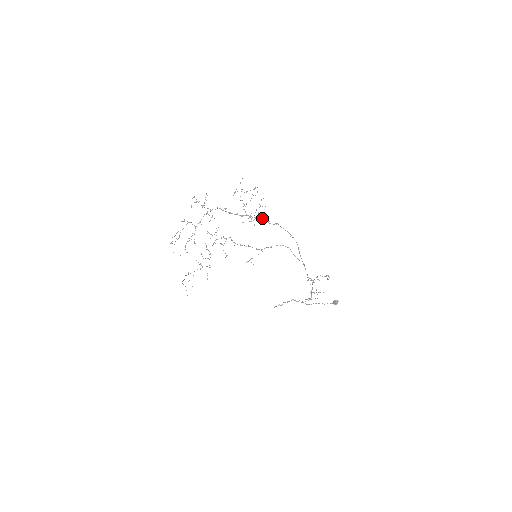
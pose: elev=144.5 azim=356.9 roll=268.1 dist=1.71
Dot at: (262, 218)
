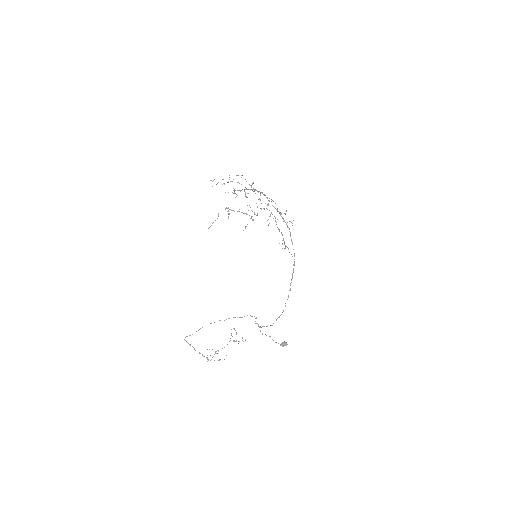
Dot at: occluded
